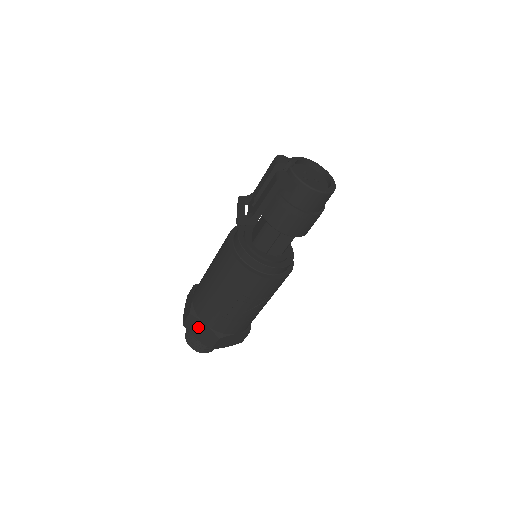
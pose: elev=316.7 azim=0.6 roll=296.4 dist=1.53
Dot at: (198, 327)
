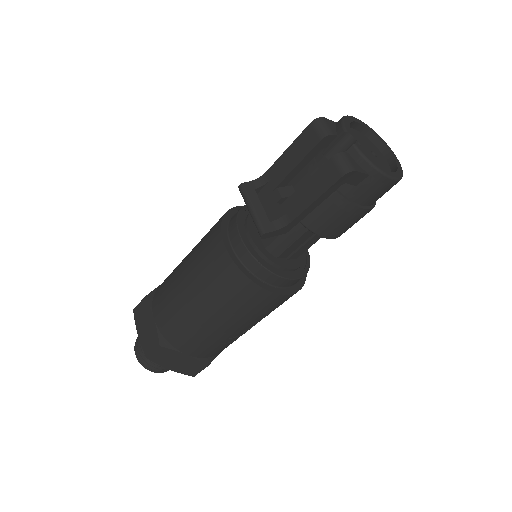
Dot at: (174, 358)
